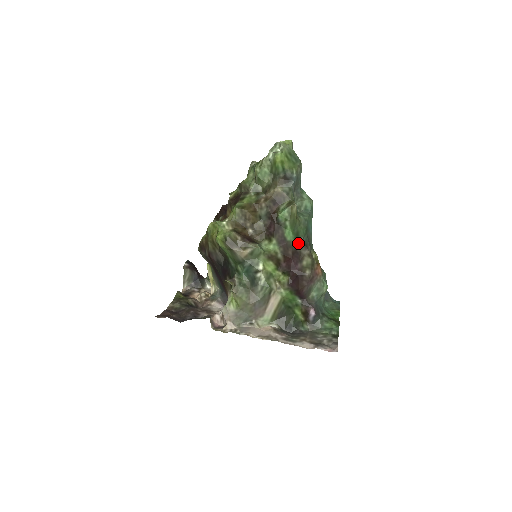
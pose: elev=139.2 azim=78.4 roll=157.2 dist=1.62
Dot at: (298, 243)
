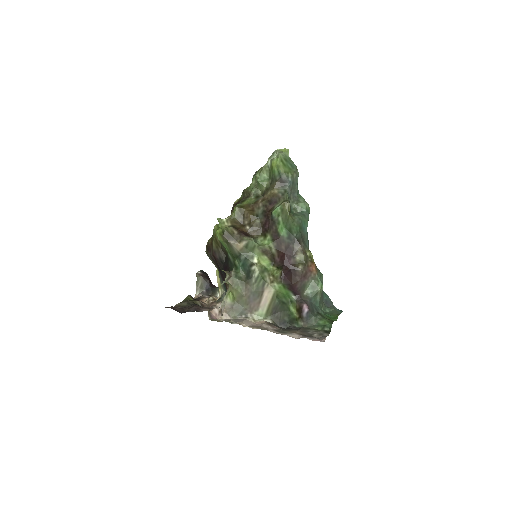
Dot at: (291, 239)
